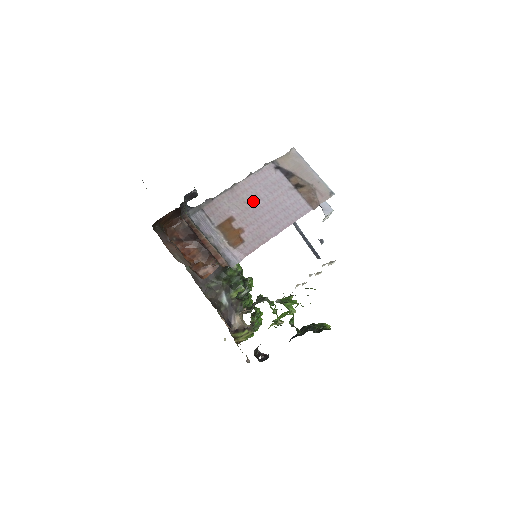
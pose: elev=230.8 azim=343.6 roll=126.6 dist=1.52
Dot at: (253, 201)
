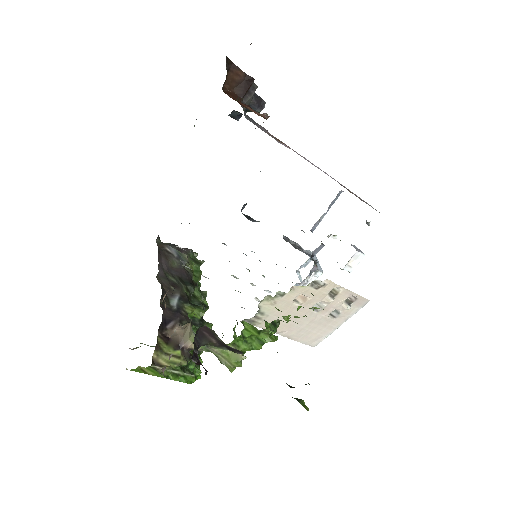
Dot at: occluded
